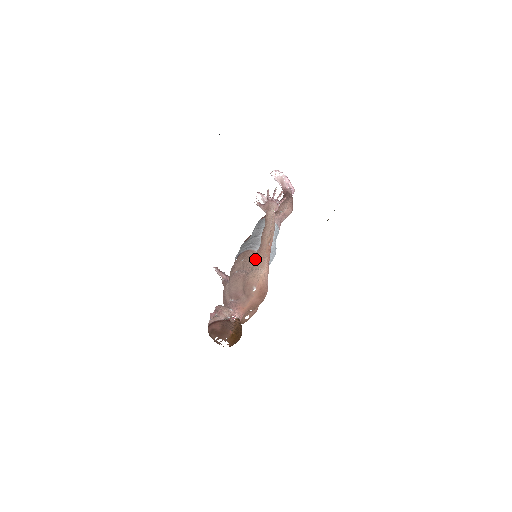
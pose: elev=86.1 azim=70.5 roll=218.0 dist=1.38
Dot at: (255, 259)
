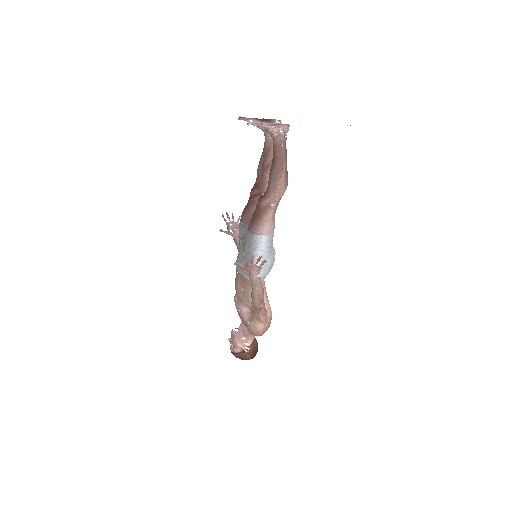
Dot at: (251, 314)
